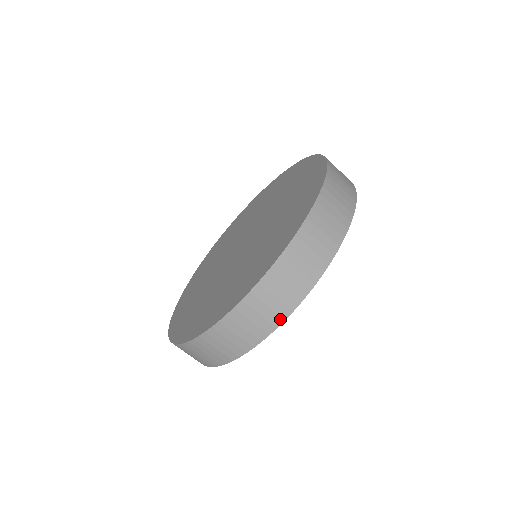
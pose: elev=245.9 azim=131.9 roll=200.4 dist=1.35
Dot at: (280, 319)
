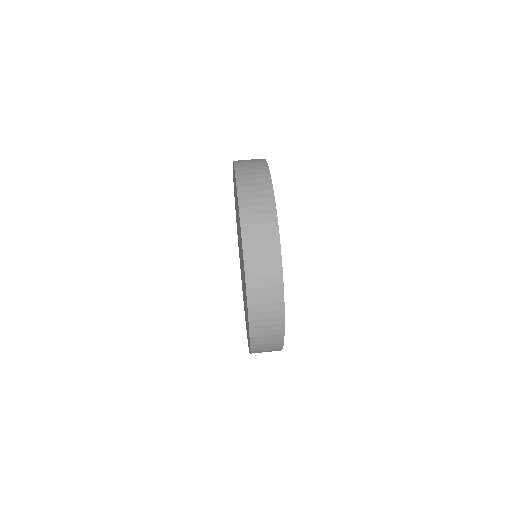
Dot at: (279, 279)
